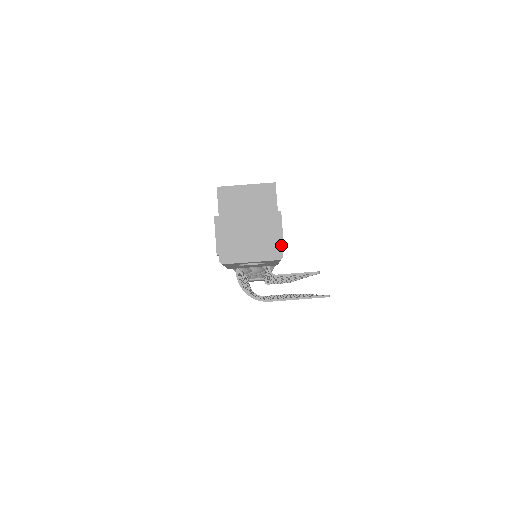
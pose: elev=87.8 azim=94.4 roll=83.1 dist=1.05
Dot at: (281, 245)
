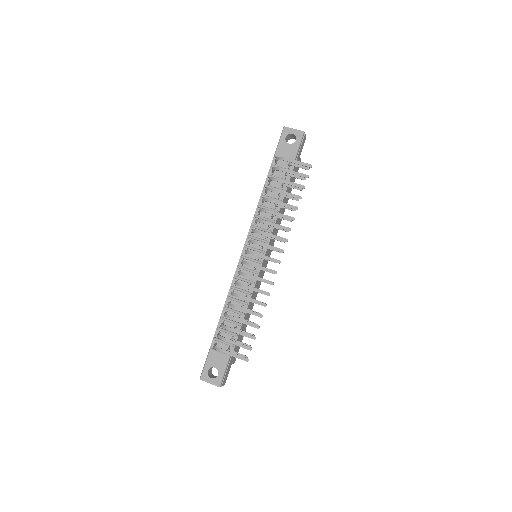
Dot at: occluded
